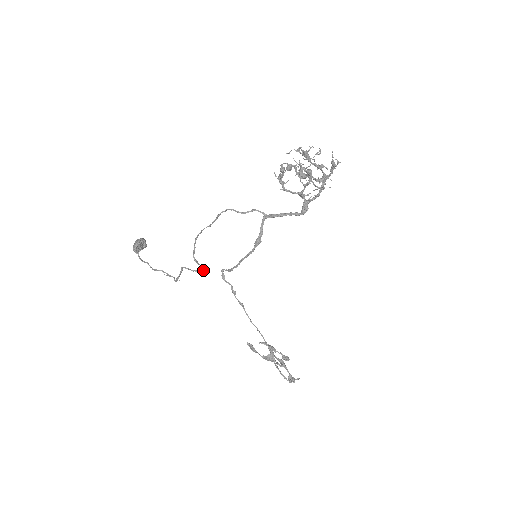
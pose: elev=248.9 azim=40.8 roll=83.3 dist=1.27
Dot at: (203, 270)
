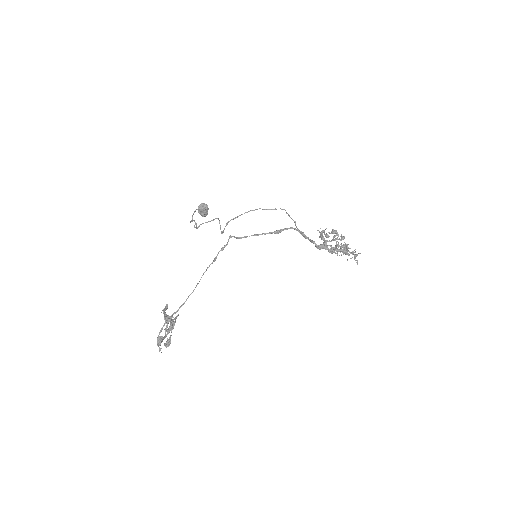
Dot at: (222, 231)
